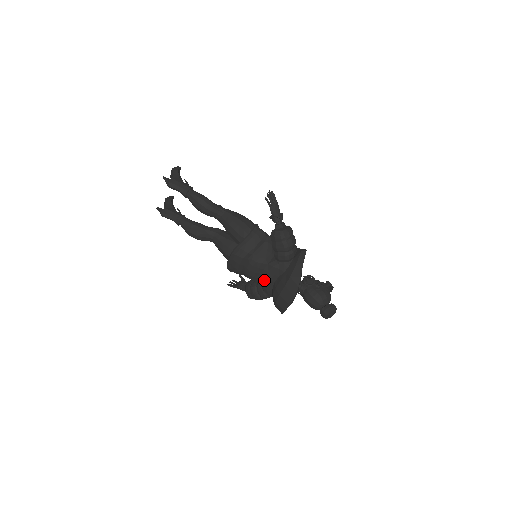
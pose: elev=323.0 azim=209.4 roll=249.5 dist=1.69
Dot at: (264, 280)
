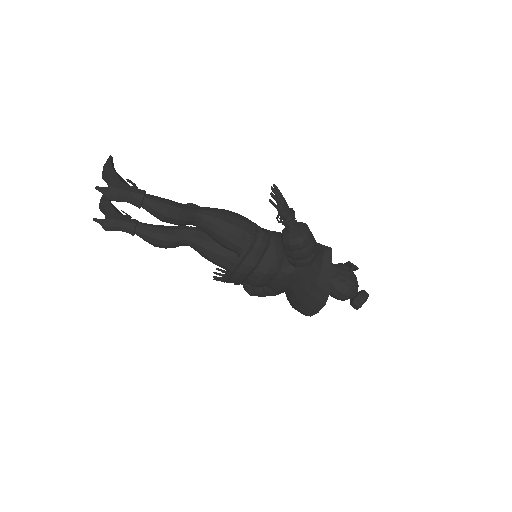
Dot at: (276, 286)
